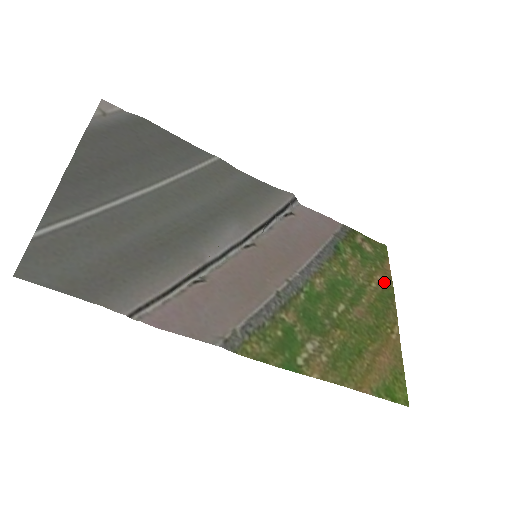
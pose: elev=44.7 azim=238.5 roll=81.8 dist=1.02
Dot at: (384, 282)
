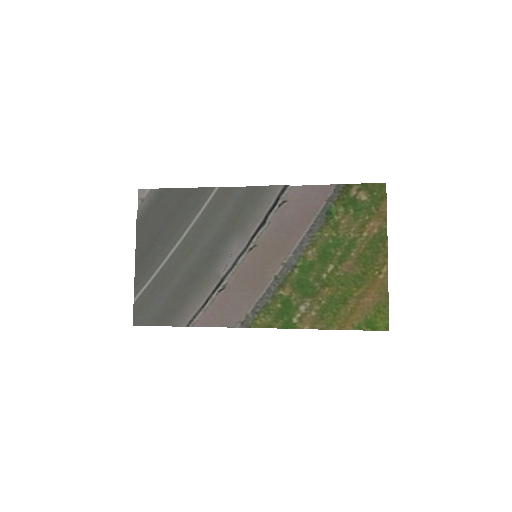
Dot at: (377, 227)
